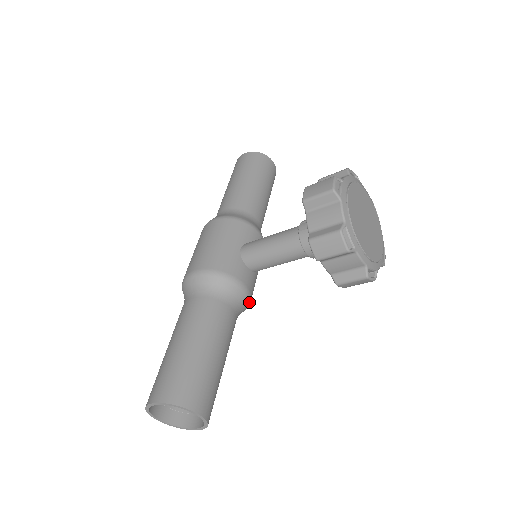
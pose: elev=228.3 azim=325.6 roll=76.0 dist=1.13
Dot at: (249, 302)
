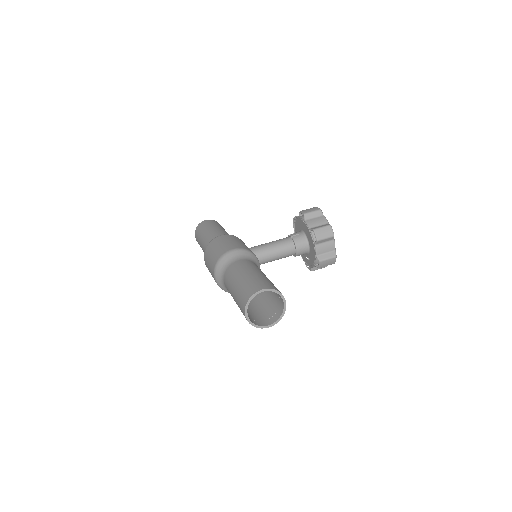
Dot at: occluded
